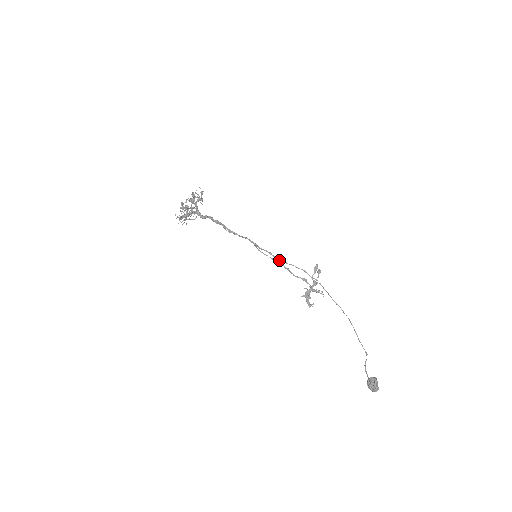
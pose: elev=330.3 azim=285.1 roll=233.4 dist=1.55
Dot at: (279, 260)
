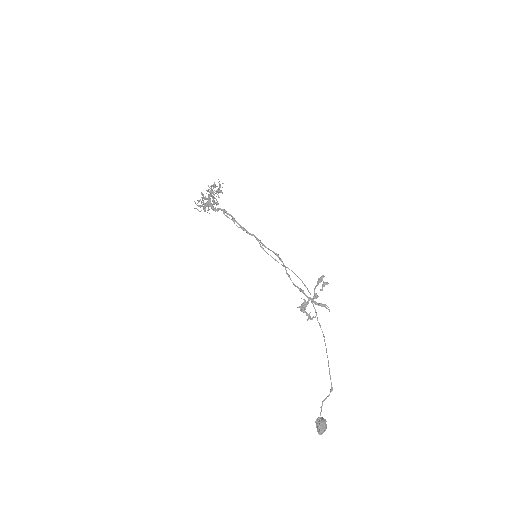
Dot at: (283, 264)
